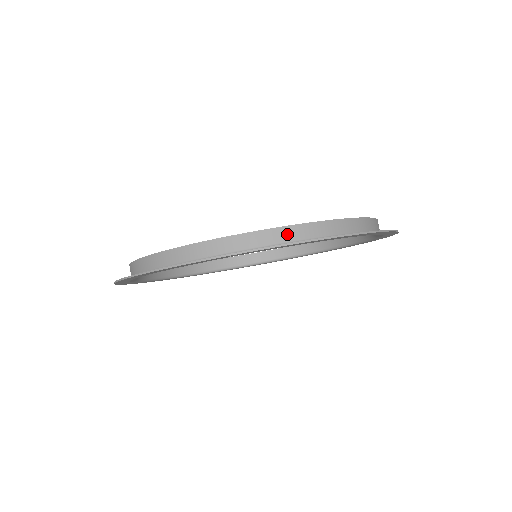
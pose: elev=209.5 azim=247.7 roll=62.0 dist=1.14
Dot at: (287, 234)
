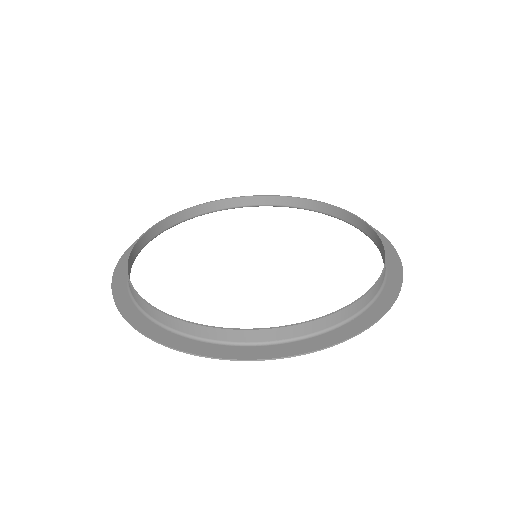
Dot at: (163, 319)
